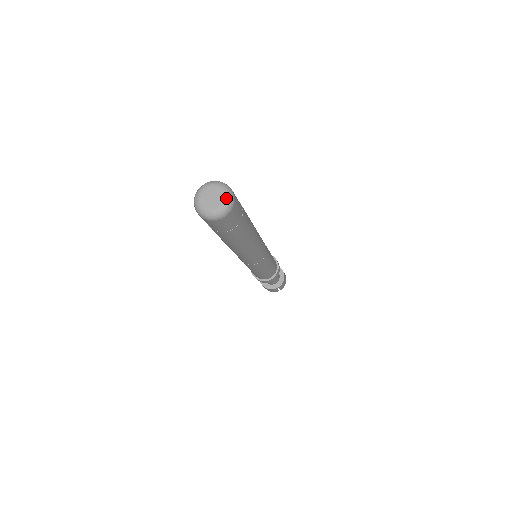
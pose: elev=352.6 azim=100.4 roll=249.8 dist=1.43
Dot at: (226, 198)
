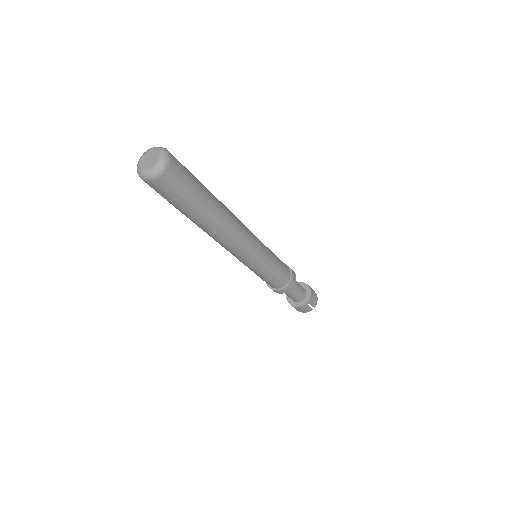
Dot at: (160, 154)
